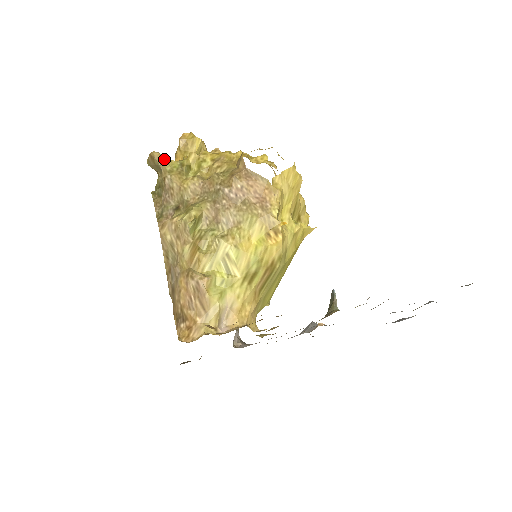
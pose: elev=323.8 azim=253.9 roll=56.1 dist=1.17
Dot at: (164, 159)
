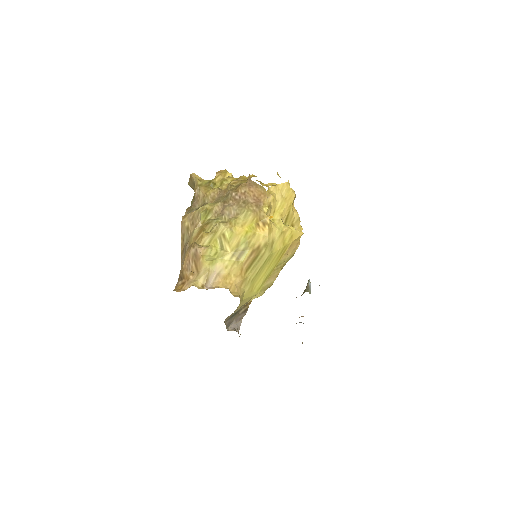
Dot at: (198, 178)
